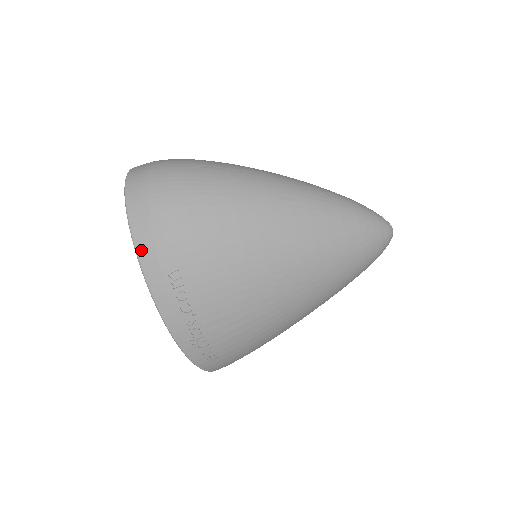
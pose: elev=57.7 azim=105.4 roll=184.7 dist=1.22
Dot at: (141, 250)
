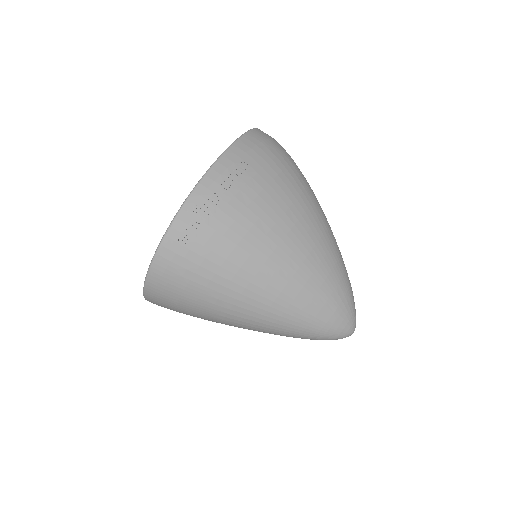
Dot at: (242, 141)
